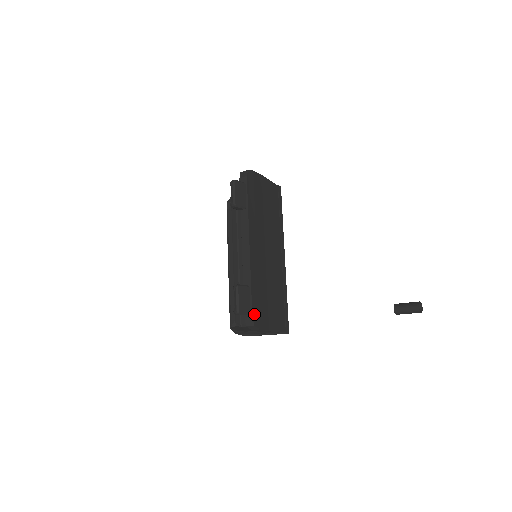
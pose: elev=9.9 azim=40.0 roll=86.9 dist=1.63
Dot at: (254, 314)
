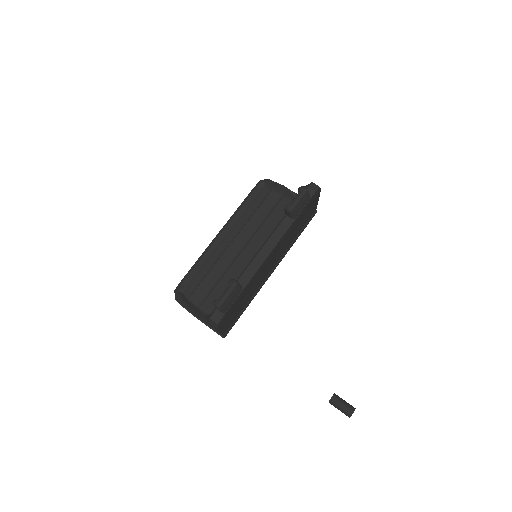
Dot at: (226, 314)
